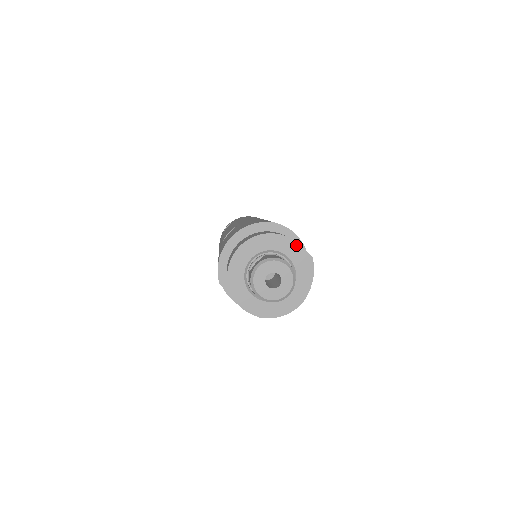
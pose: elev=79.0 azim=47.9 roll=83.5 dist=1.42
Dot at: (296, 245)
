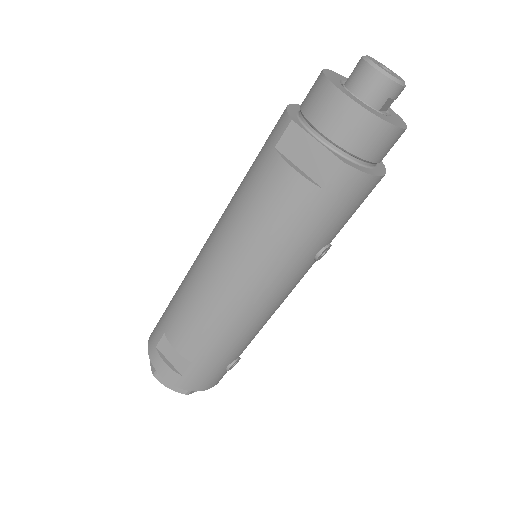
Dot at: occluded
